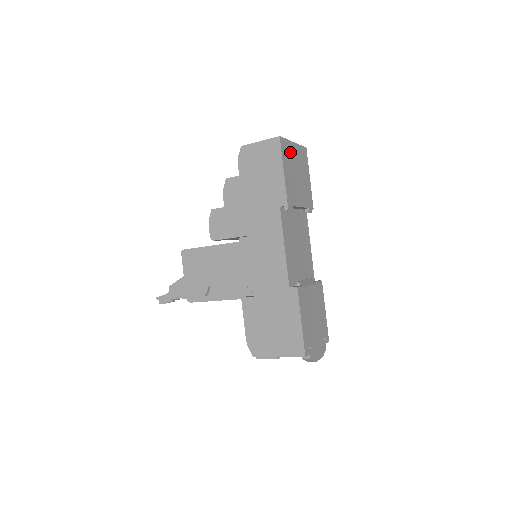
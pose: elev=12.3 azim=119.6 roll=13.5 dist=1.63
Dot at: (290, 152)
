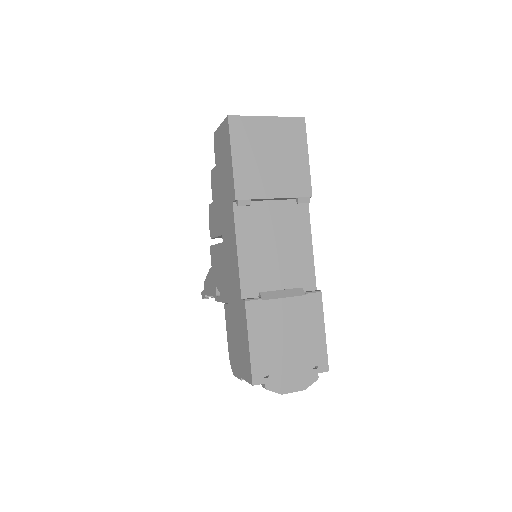
Dot at: (255, 131)
